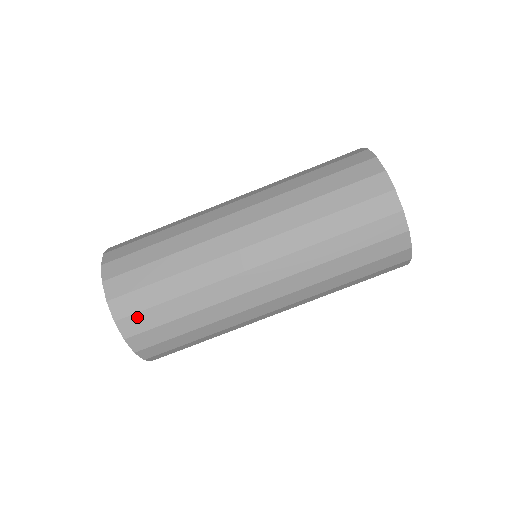
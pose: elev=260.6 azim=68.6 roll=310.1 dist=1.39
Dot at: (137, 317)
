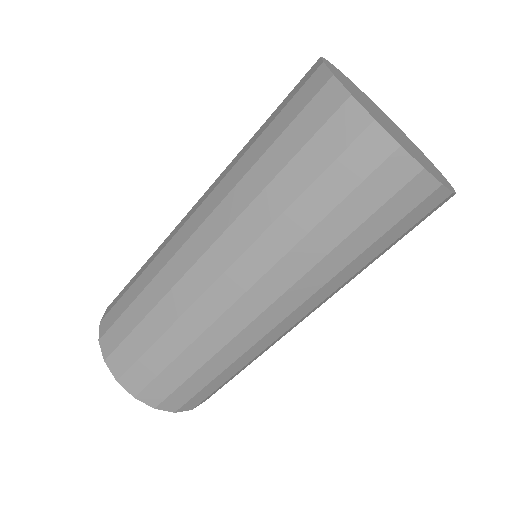
Dot at: (152, 387)
